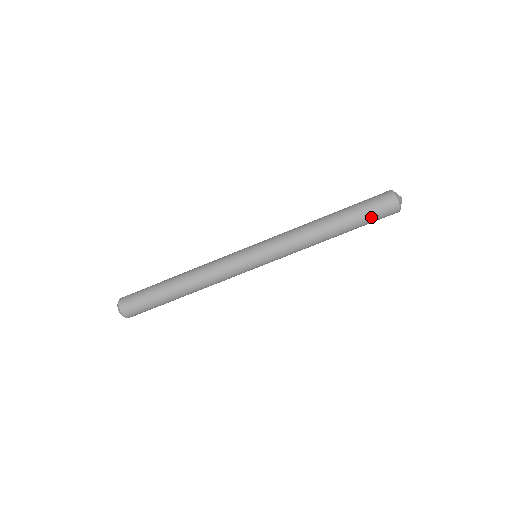
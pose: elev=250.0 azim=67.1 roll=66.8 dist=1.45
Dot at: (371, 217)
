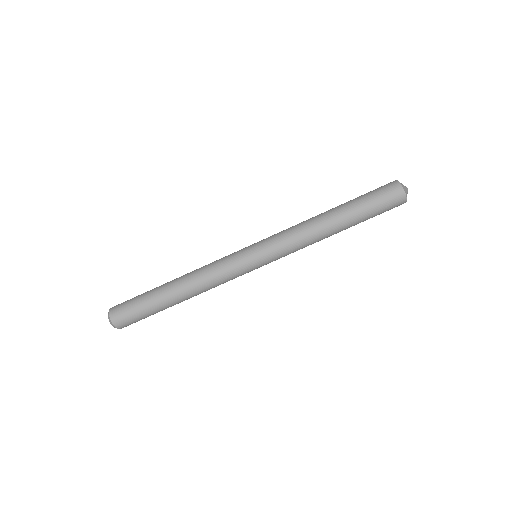
Dot at: (376, 208)
